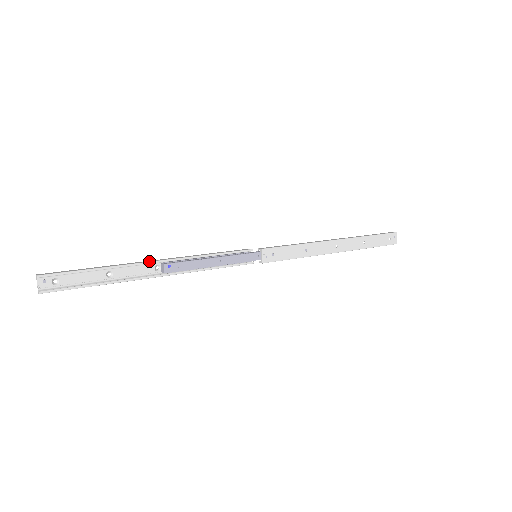
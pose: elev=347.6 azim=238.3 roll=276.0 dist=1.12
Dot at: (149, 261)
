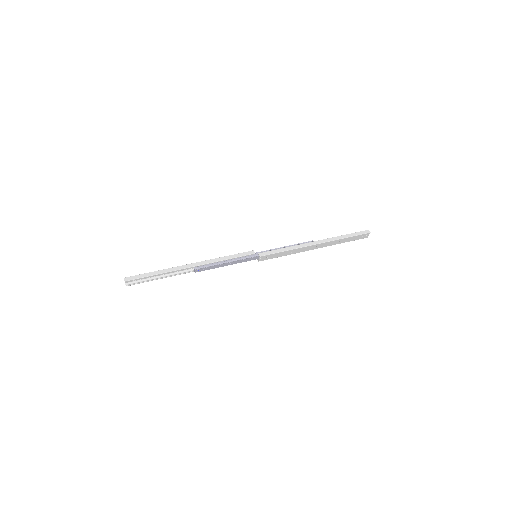
Dot at: (187, 267)
